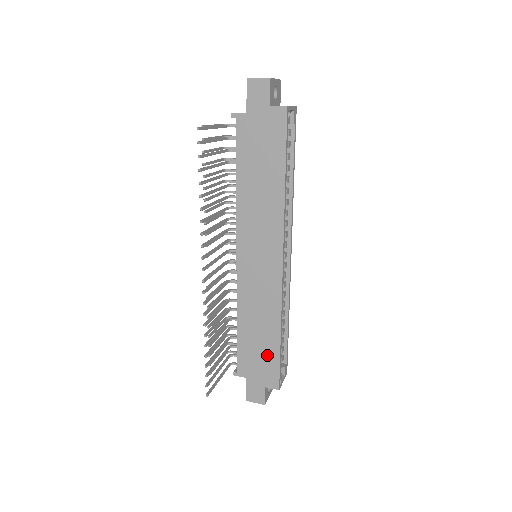
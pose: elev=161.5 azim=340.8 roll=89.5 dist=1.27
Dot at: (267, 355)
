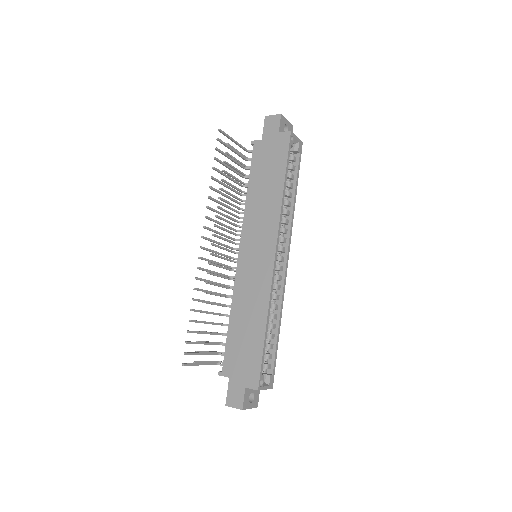
Dot at: (251, 350)
